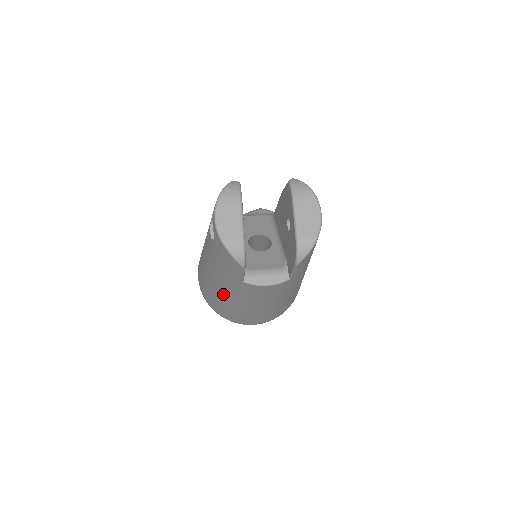
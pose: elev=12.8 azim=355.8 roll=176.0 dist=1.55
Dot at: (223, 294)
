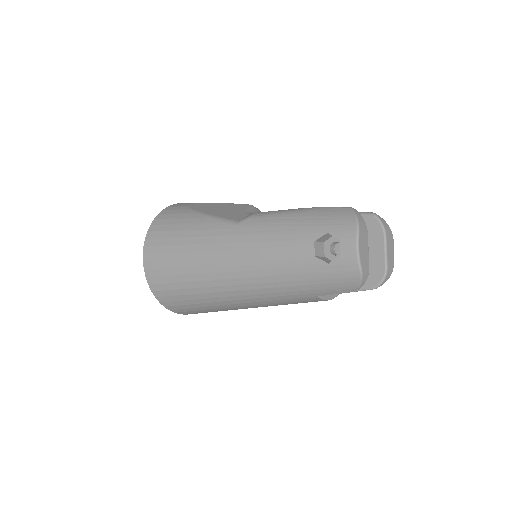
Dot at: (240, 295)
